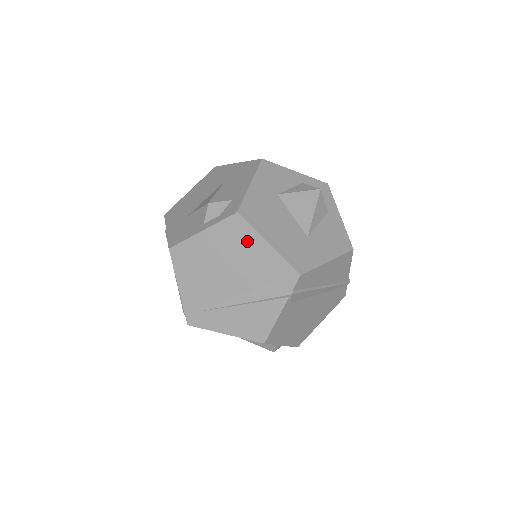
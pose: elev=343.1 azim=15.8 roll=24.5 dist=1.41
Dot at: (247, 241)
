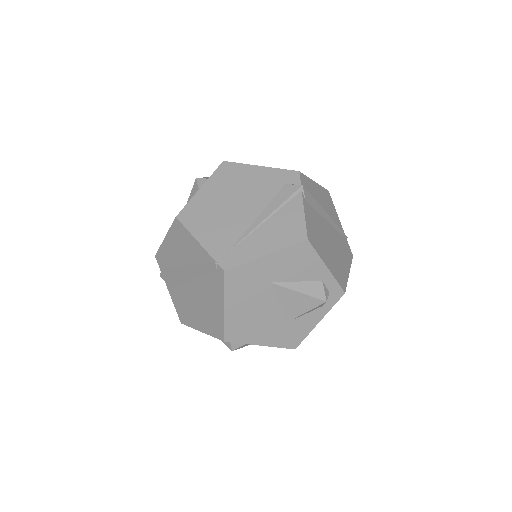
Dot at: (242, 174)
